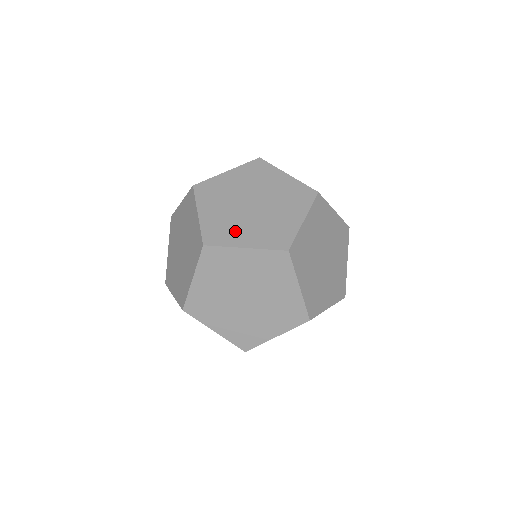
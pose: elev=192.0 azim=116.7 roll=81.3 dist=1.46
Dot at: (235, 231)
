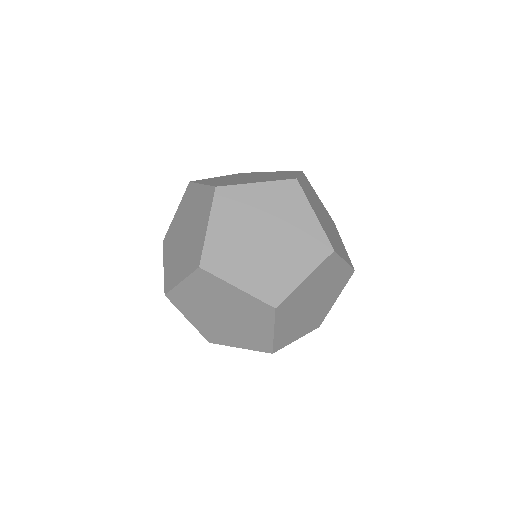
Dot at: (177, 269)
